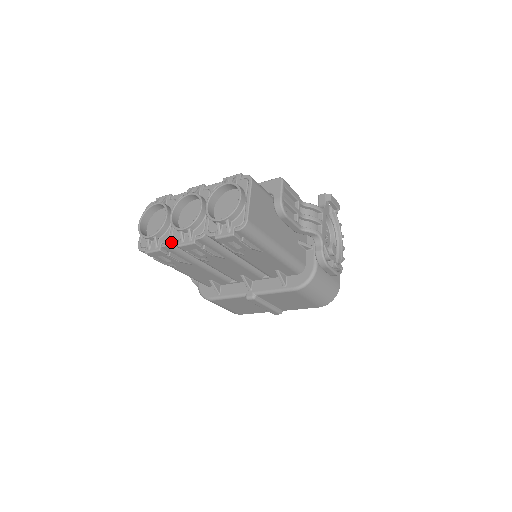
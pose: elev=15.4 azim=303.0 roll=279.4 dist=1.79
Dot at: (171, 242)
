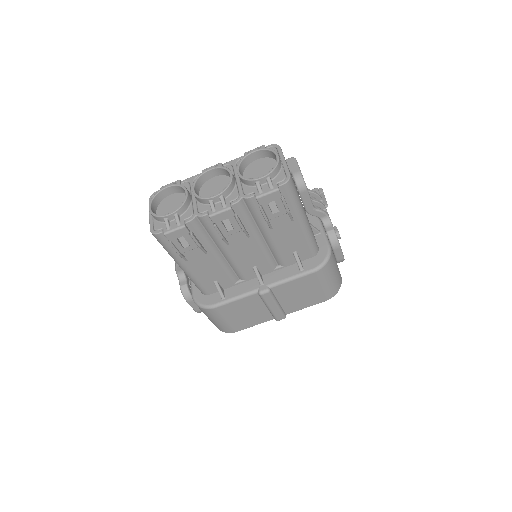
Dot at: (198, 215)
